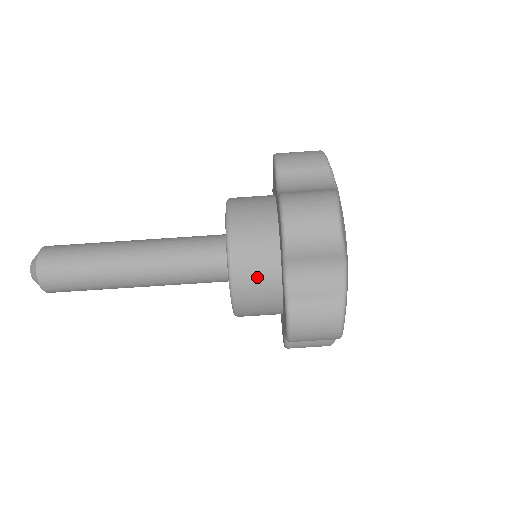
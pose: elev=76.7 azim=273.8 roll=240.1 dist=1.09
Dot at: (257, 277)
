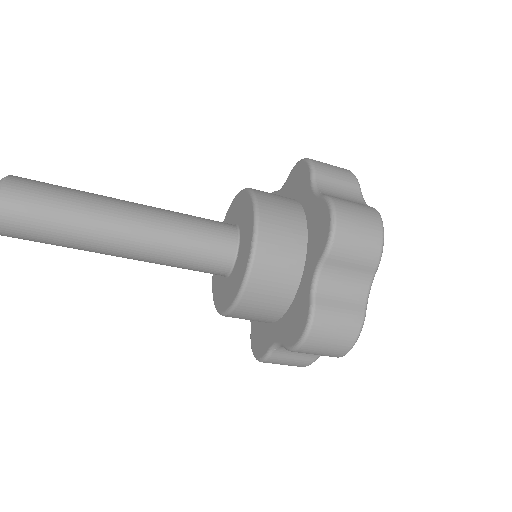
Dot at: (277, 274)
